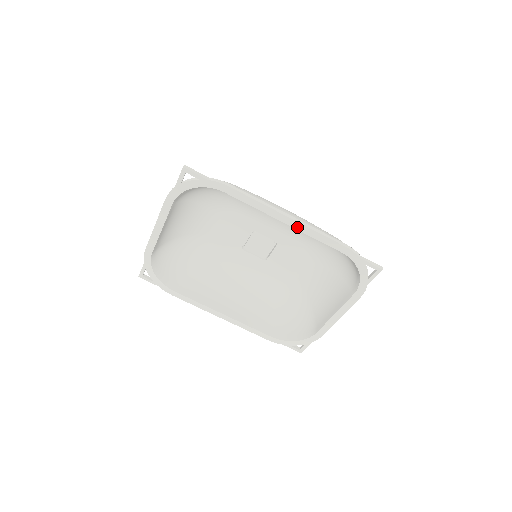
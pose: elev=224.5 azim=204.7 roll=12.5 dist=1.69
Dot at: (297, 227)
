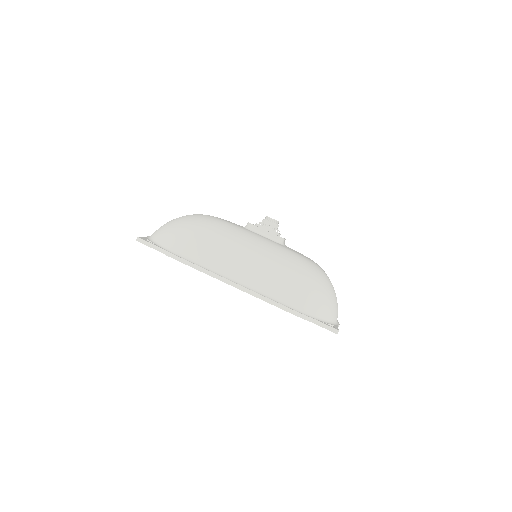
Dot at: (246, 292)
